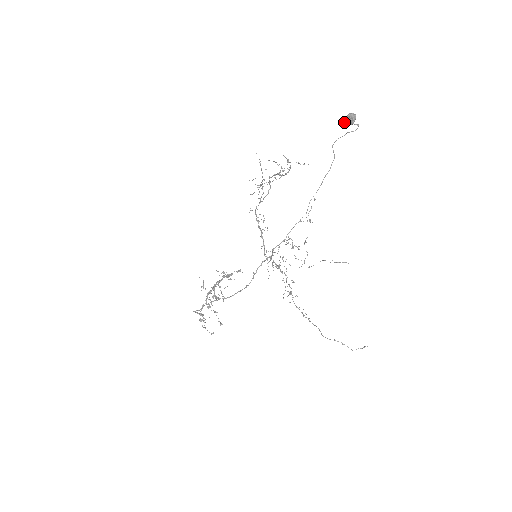
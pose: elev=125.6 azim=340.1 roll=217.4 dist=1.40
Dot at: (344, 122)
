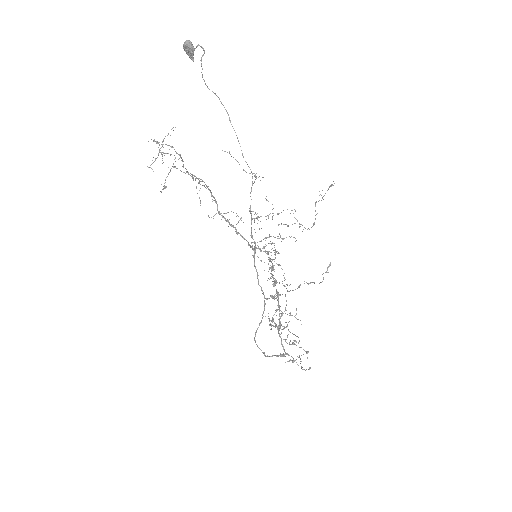
Dot at: occluded
